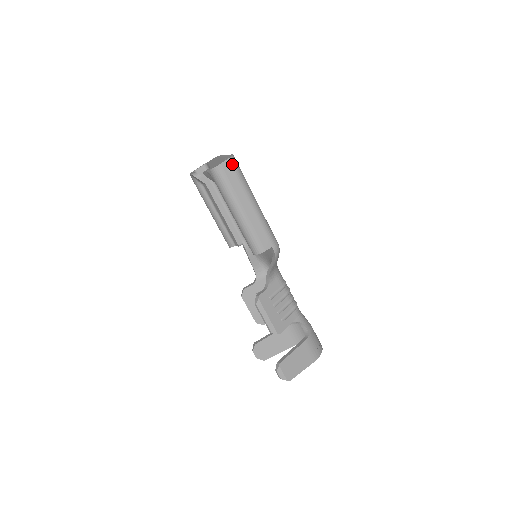
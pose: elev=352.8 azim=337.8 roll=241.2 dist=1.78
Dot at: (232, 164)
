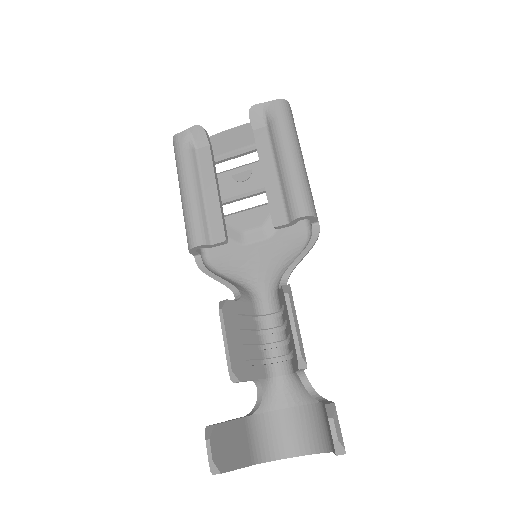
Dot at: occluded
